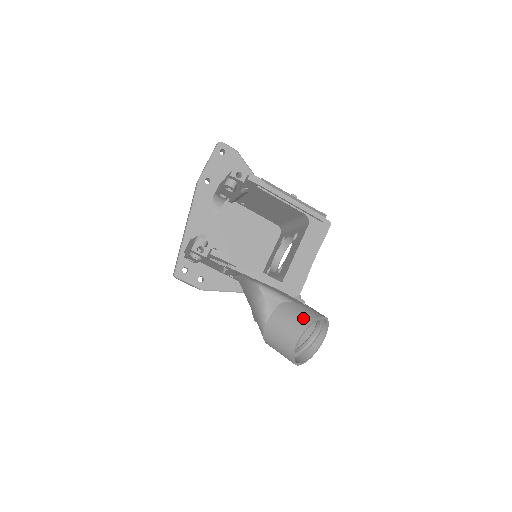
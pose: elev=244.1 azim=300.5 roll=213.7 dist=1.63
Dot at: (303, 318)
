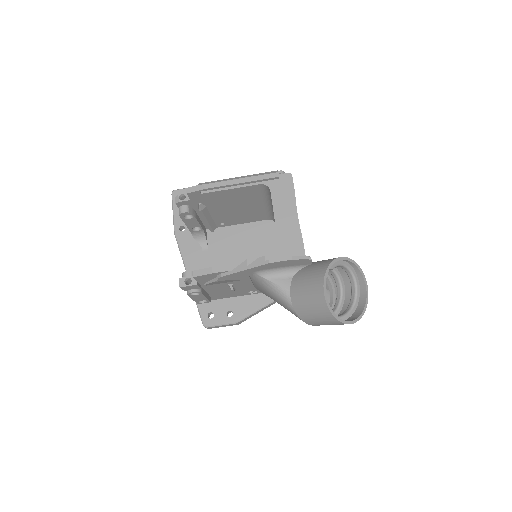
Dot at: (317, 272)
